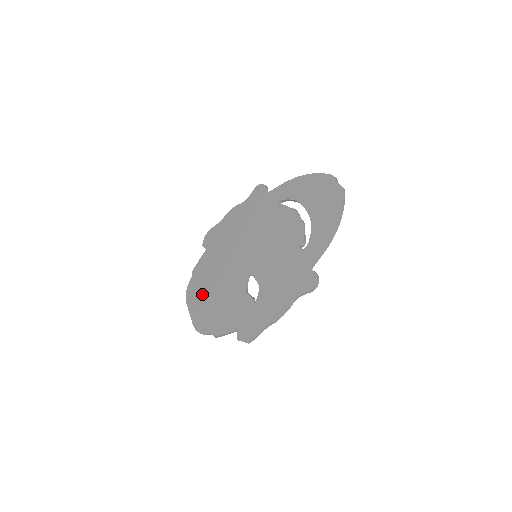
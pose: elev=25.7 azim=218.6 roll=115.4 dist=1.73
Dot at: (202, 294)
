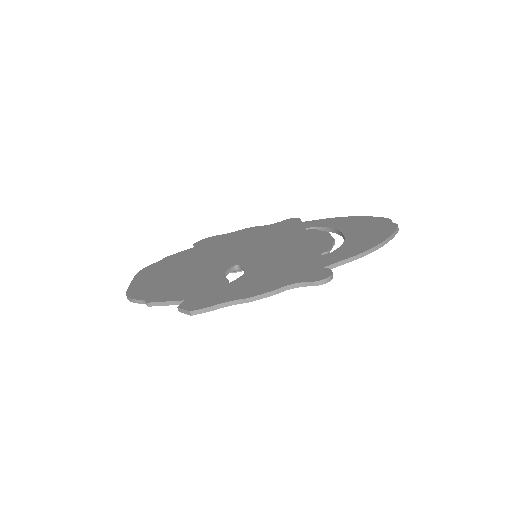
Dot at: (162, 271)
